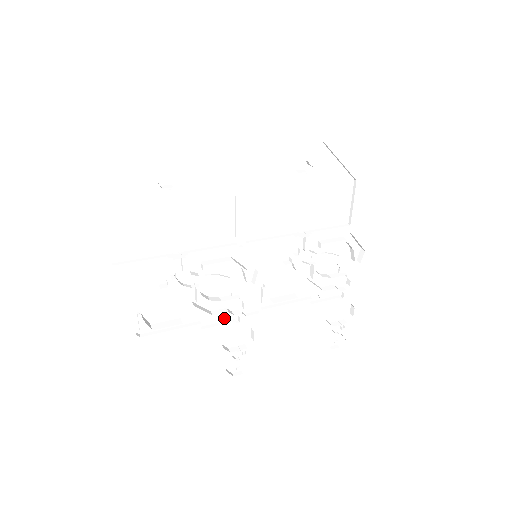
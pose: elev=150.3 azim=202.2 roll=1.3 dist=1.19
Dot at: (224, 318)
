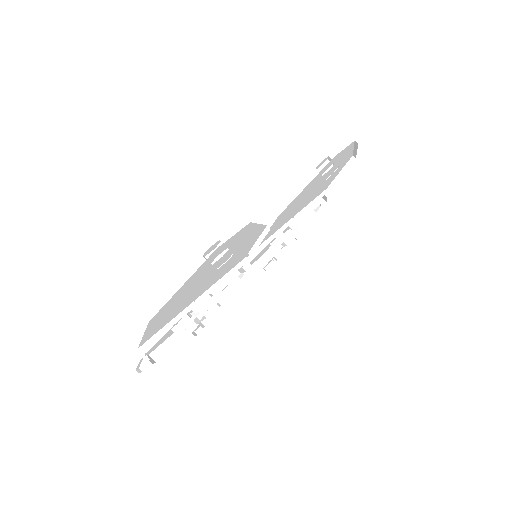
Dot at: occluded
